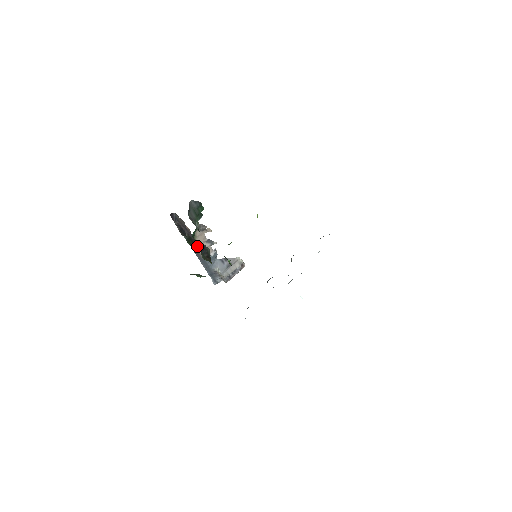
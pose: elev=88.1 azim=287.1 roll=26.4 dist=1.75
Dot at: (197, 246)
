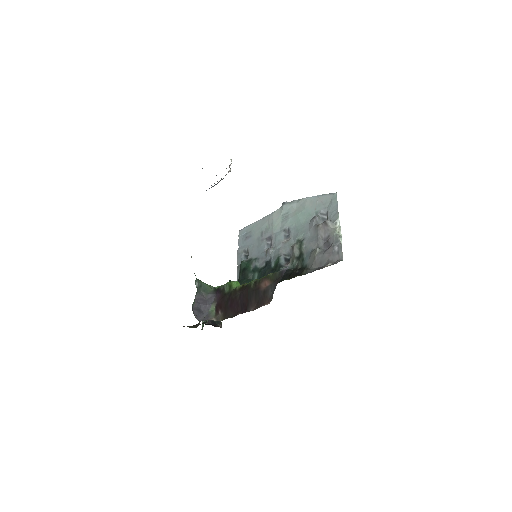
Dot at: occluded
